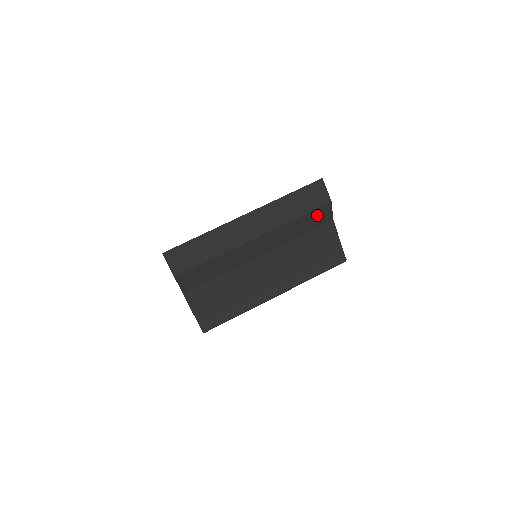
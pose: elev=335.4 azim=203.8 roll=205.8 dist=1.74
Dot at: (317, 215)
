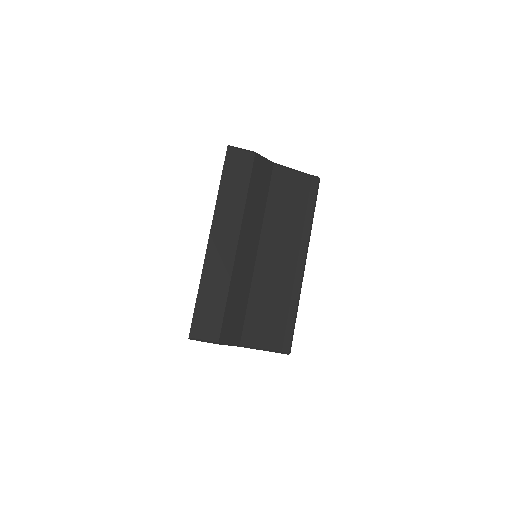
Dot at: (258, 174)
